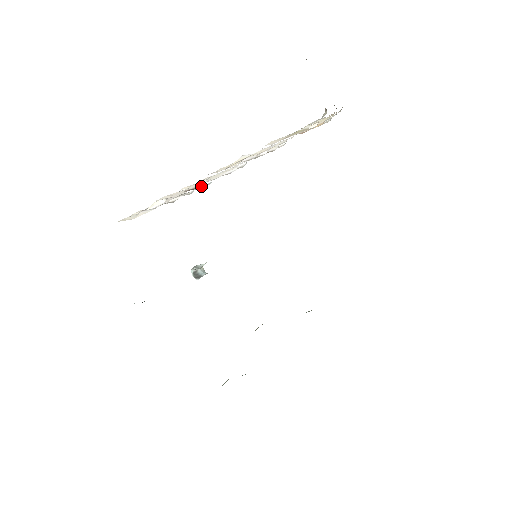
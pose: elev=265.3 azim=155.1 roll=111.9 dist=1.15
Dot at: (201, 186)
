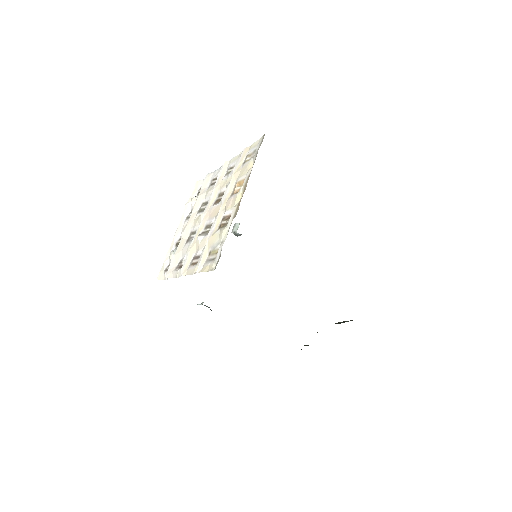
Dot at: occluded
